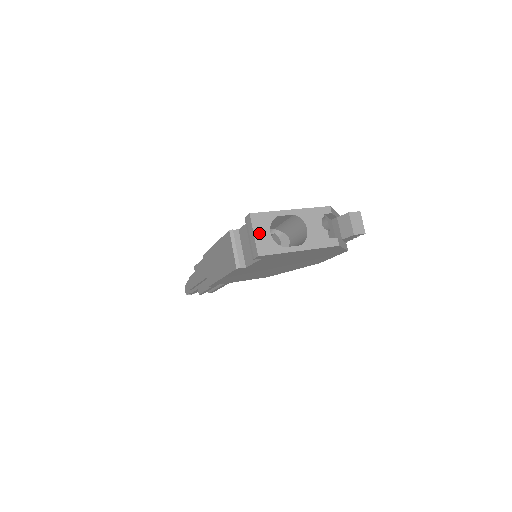
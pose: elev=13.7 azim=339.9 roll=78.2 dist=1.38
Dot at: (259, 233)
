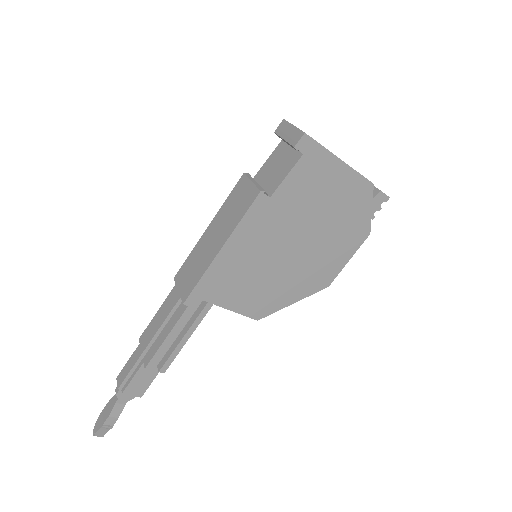
Dot at: occluded
